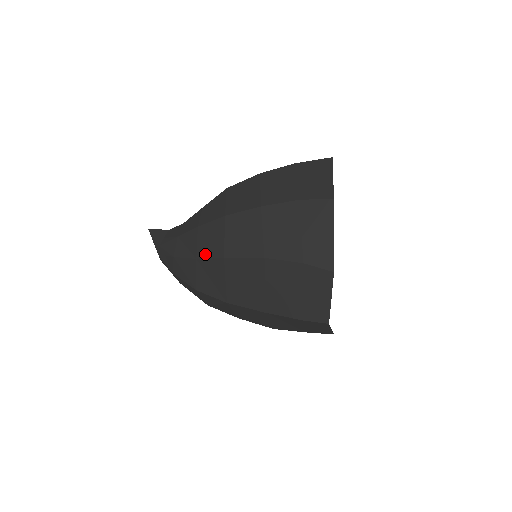
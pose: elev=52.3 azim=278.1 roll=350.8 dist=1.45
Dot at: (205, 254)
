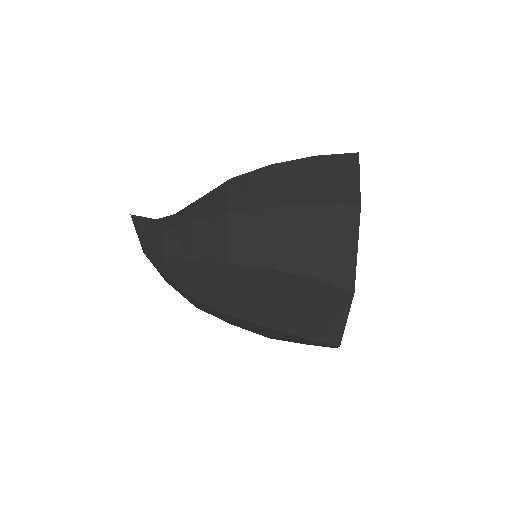
Dot at: (201, 256)
